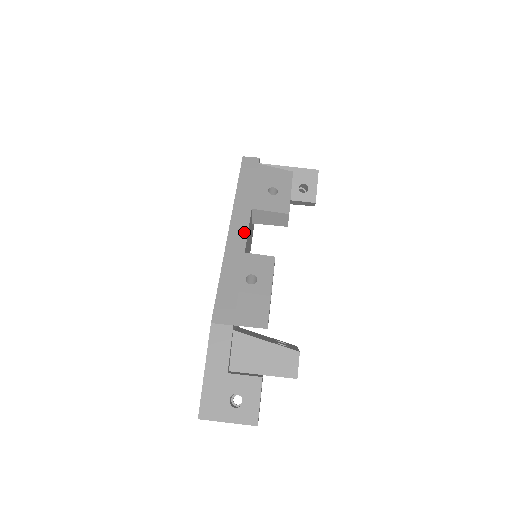
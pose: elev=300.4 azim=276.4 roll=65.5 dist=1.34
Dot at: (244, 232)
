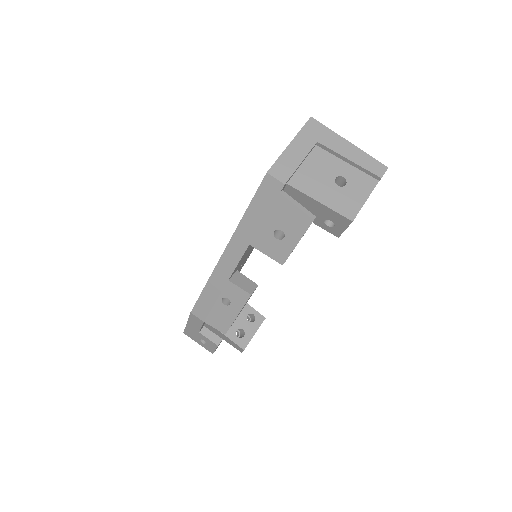
Dot at: (234, 263)
